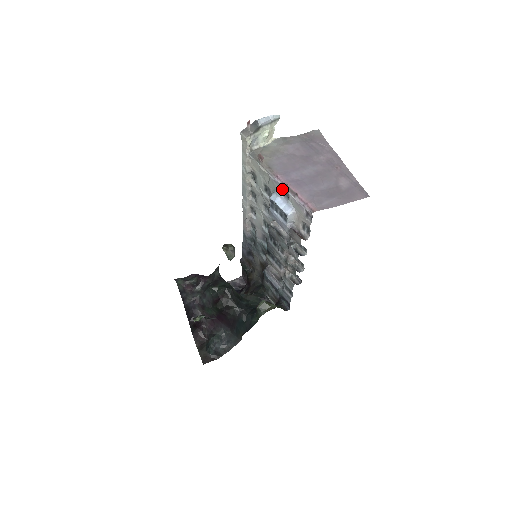
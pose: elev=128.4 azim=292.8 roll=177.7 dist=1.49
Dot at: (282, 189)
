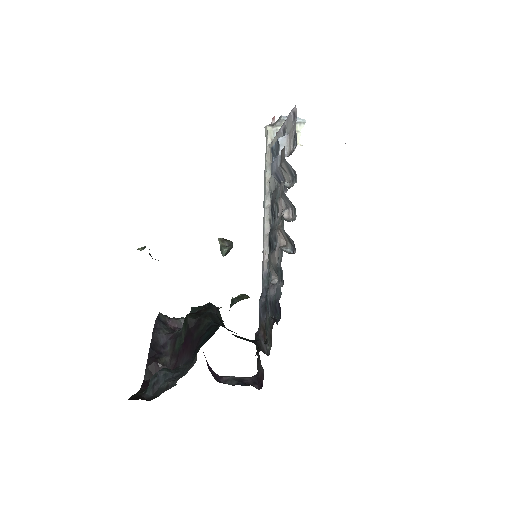
Dot at: (283, 132)
